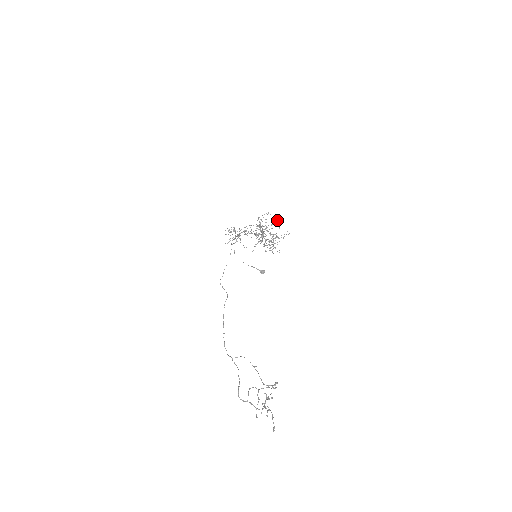
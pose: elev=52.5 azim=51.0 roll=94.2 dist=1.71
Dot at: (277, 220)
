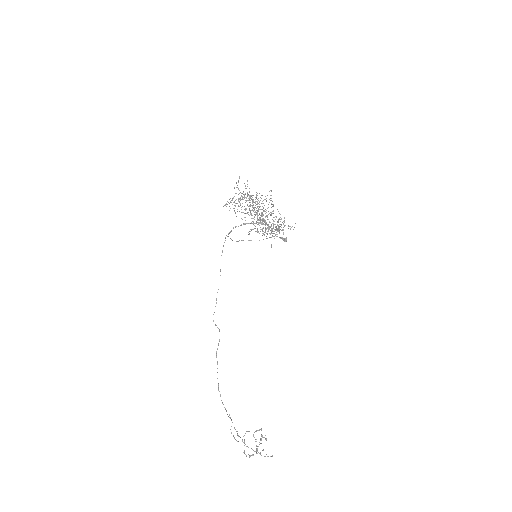
Dot at: (271, 204)
